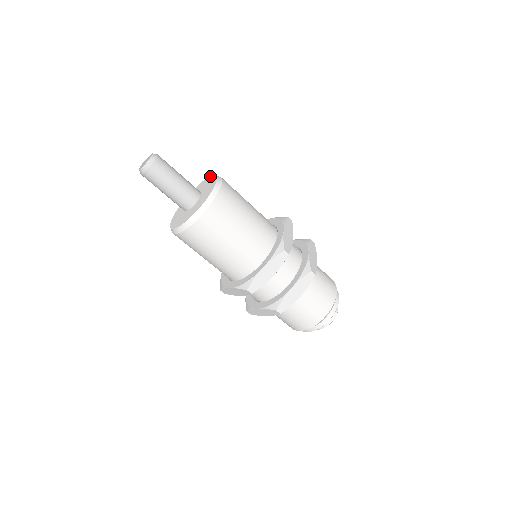
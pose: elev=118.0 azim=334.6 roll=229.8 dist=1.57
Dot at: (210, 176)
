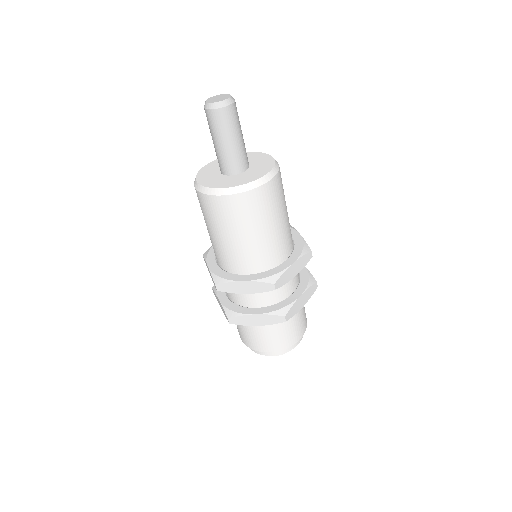
Dot at: occluded
